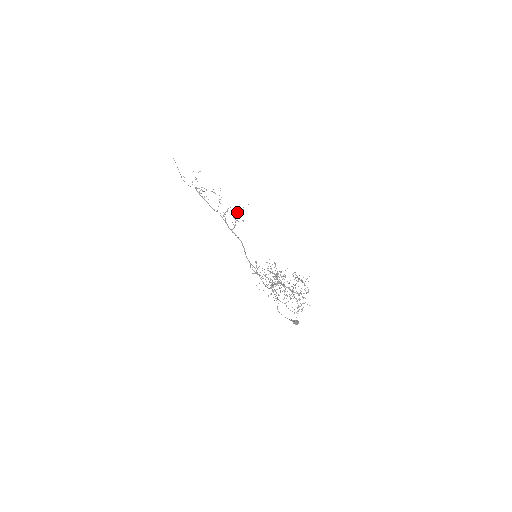
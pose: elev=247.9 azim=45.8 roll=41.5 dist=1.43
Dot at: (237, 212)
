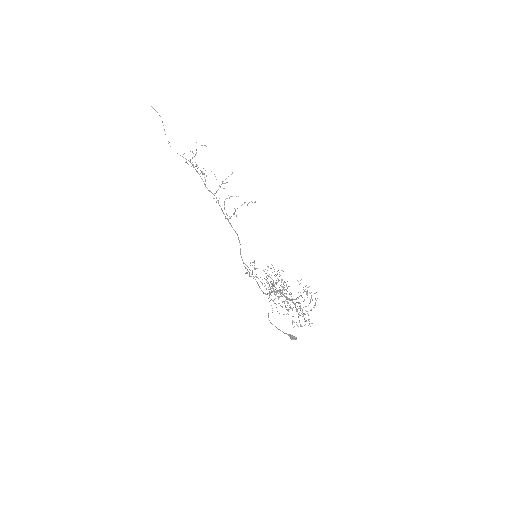
Dot at: (242, 204)
